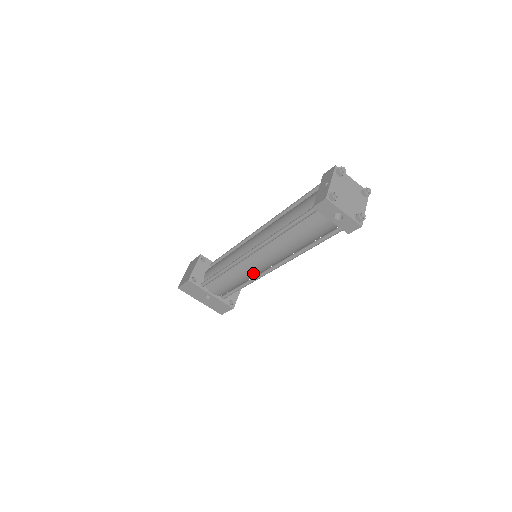
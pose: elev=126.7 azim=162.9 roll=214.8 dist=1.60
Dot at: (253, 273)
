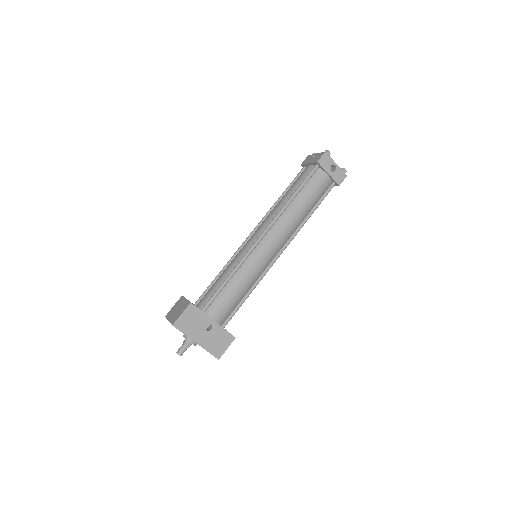
Dot at: (262, 265)
